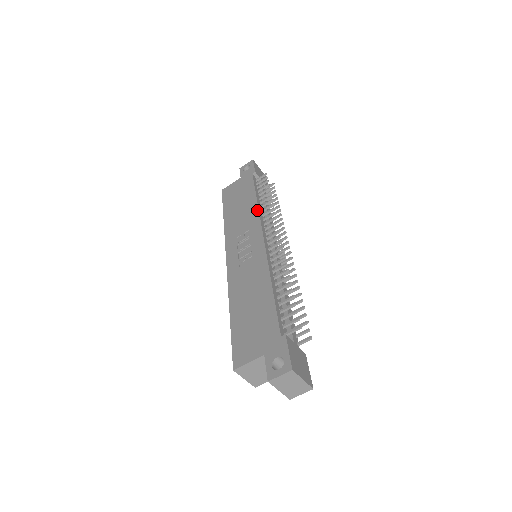
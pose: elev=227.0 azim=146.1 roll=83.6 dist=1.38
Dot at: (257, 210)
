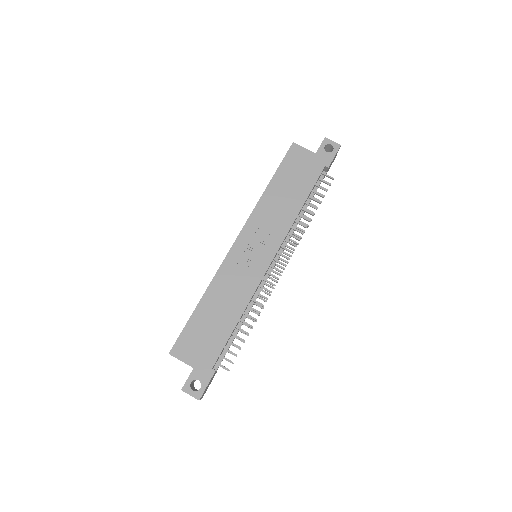
Dot at: (292, 222)
